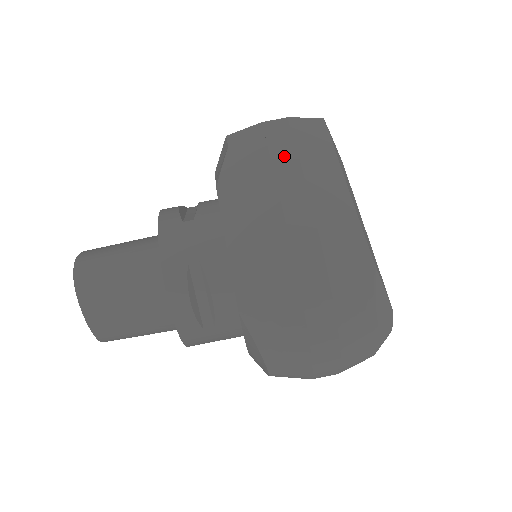
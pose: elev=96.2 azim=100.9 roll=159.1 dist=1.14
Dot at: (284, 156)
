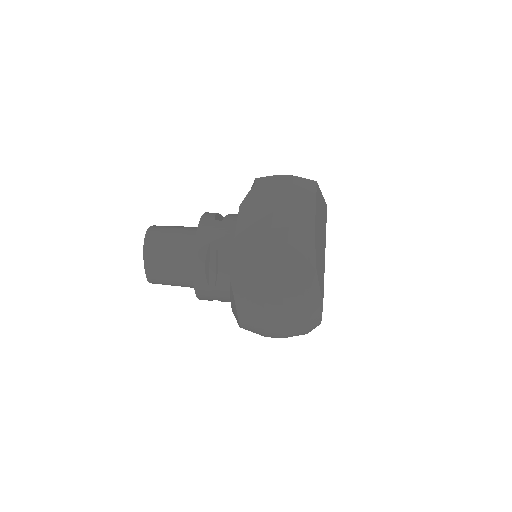
Dot at: (283, 196)
